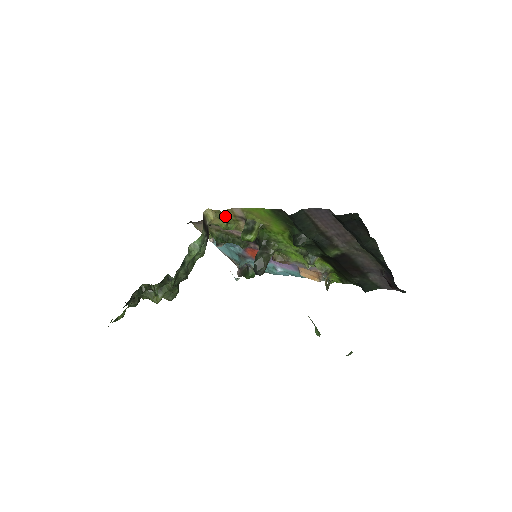
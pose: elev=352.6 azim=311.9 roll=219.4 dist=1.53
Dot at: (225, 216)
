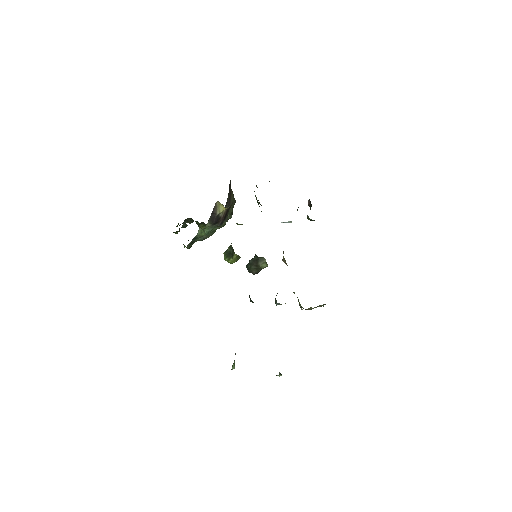
Dot at: occluded
